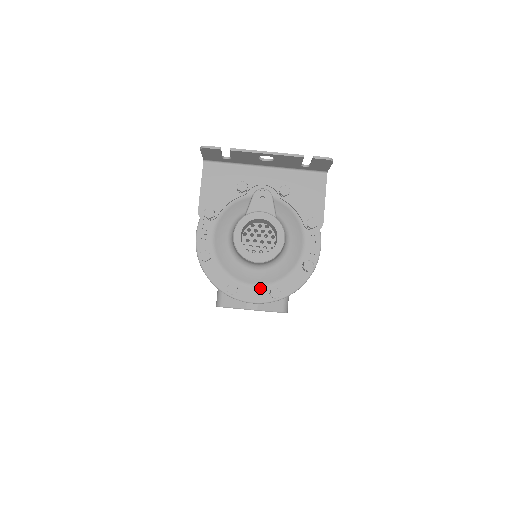
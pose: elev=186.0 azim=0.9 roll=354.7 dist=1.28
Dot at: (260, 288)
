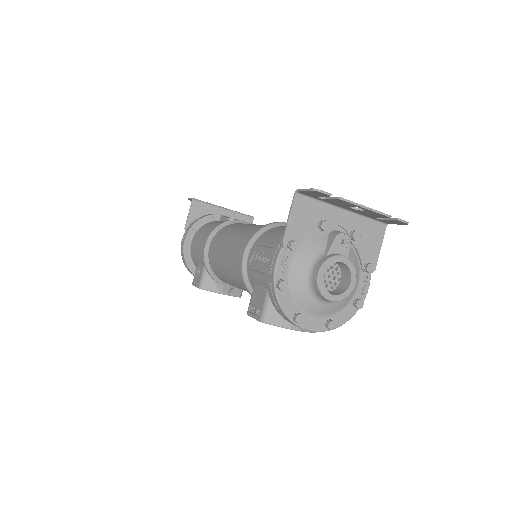
Dot at: (319, 319)
